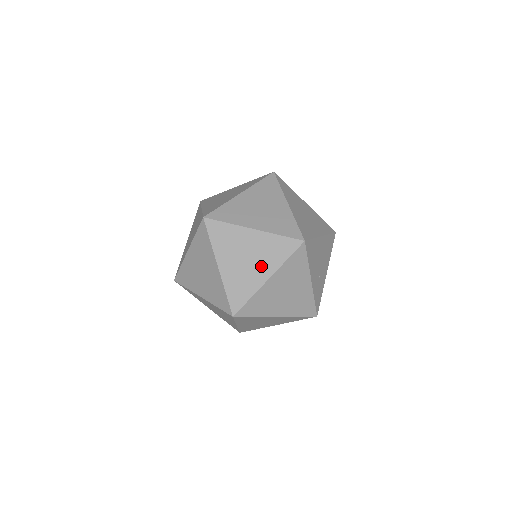
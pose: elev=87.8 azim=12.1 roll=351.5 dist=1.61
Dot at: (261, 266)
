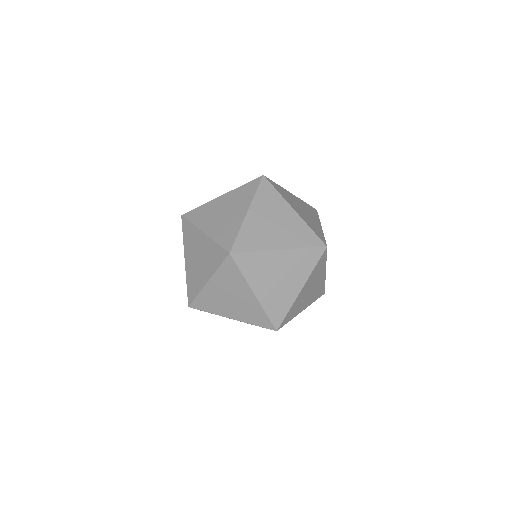
Dot at: (281, 237)
